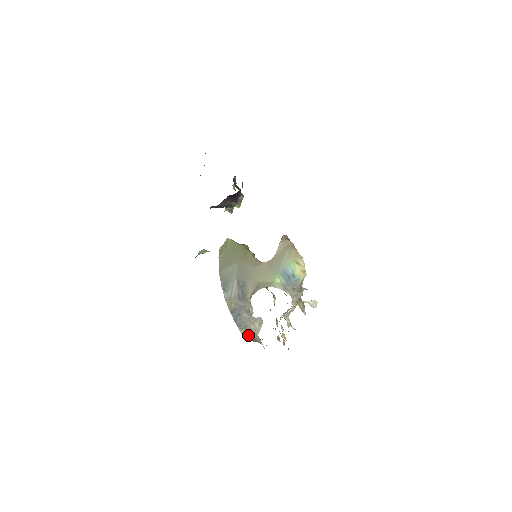
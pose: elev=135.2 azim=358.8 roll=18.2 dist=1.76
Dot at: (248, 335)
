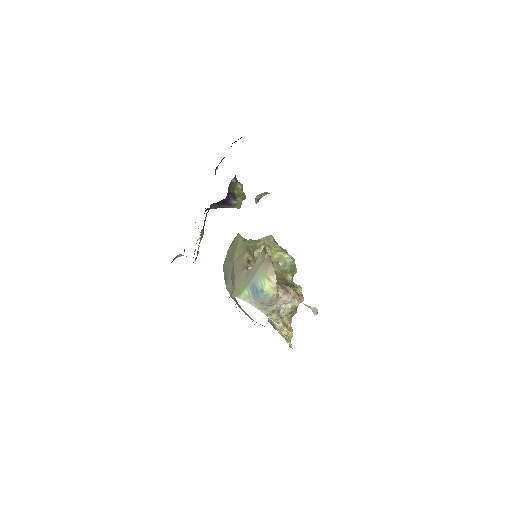
Dot at: occluded
